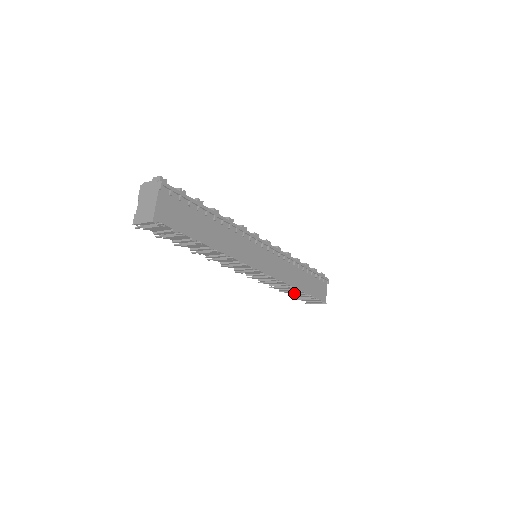
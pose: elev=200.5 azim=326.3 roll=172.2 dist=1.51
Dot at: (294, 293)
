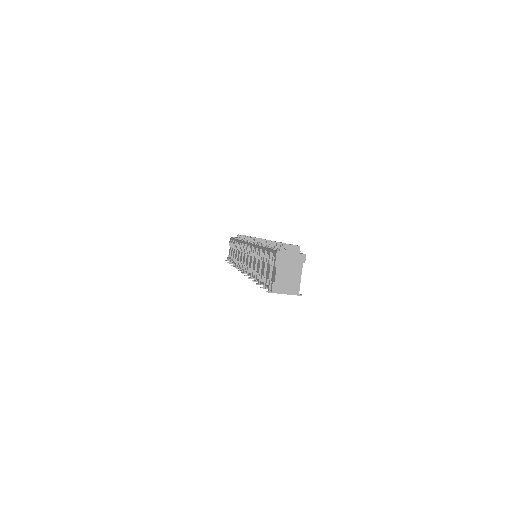
Dot at: occluded
